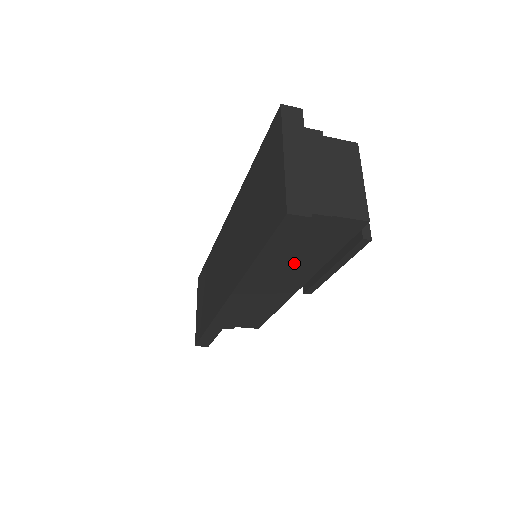
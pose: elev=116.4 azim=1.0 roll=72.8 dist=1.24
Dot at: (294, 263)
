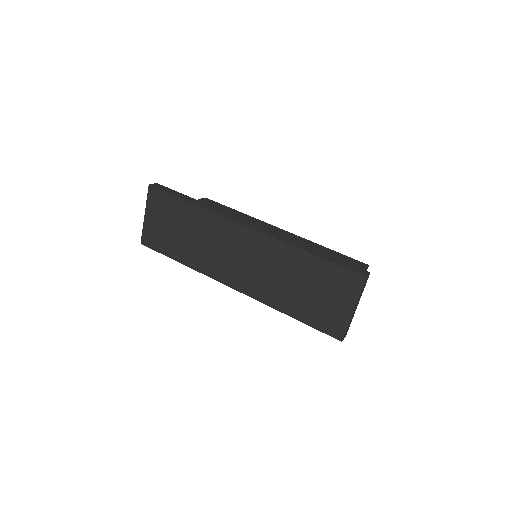
Dot at: occluded
